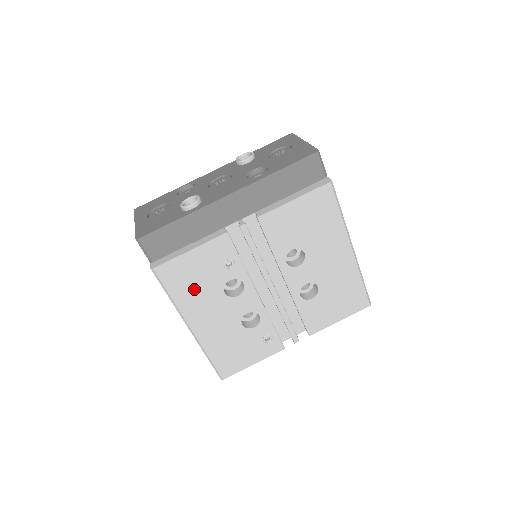
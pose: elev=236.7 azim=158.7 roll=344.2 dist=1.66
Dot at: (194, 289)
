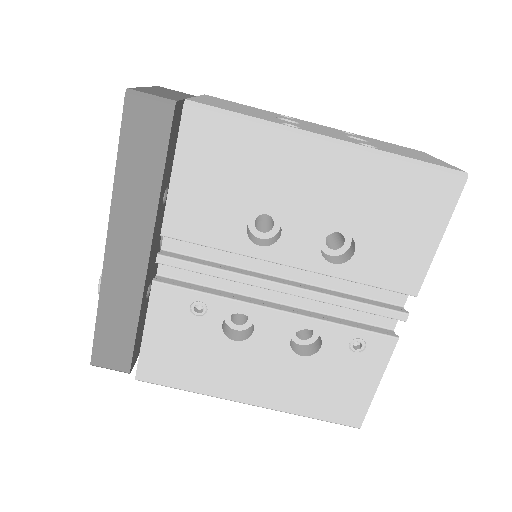
Dot at: (198, 364)
